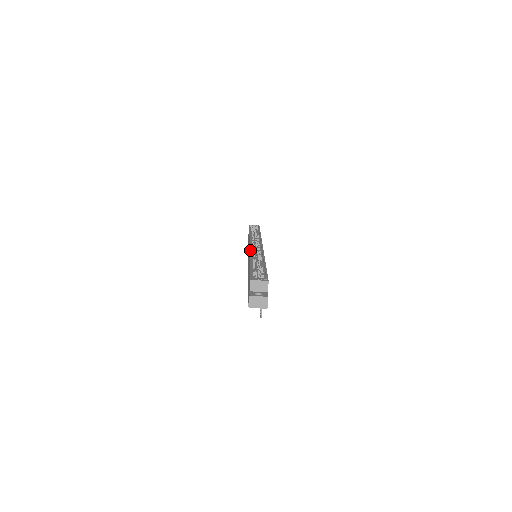
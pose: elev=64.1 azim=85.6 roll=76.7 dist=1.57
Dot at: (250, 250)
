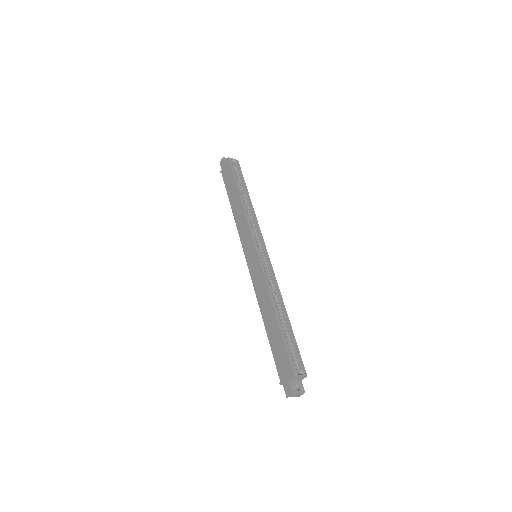
Dot at: (264, 273)
